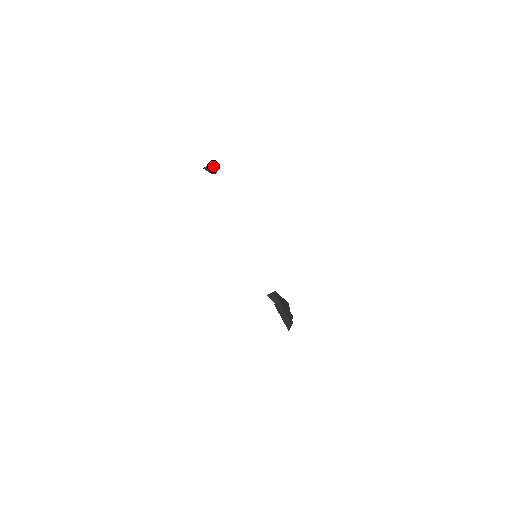
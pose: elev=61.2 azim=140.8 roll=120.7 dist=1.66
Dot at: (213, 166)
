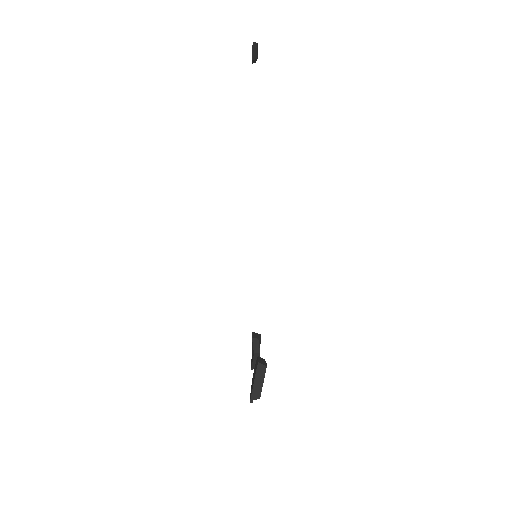
Dot at: occluded
